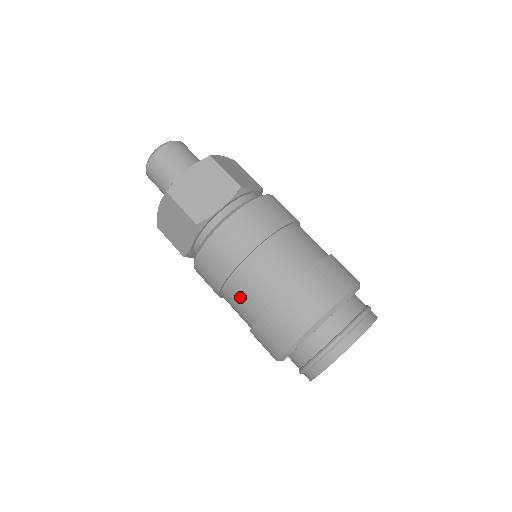
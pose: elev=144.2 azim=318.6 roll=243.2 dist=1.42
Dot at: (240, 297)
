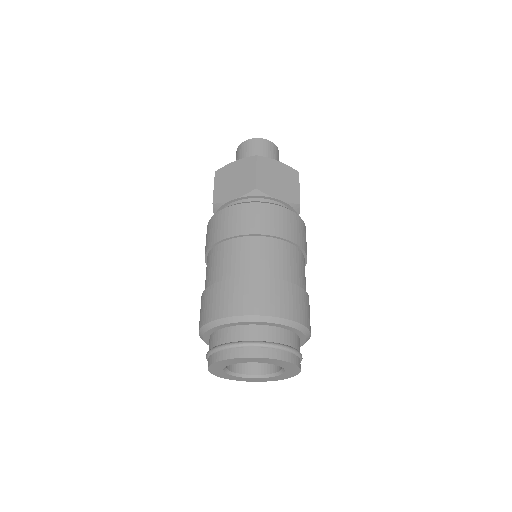
Dot at: occluded
